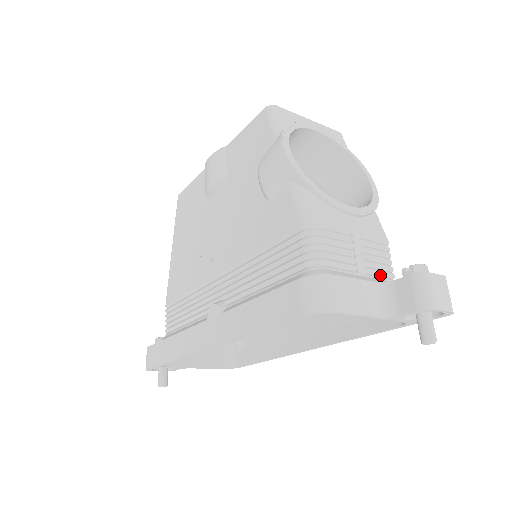
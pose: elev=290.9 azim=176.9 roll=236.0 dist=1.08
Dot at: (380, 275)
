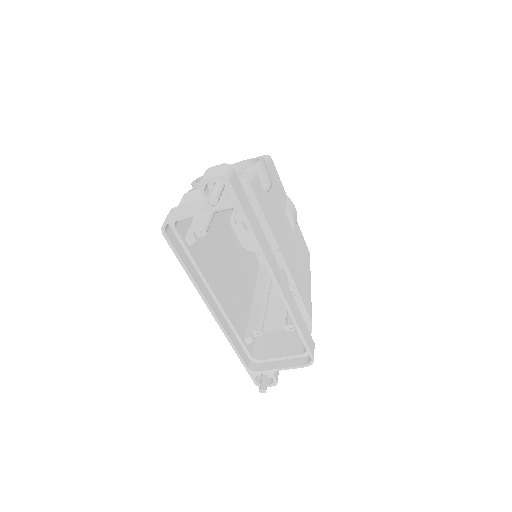
Dot at: occluded
